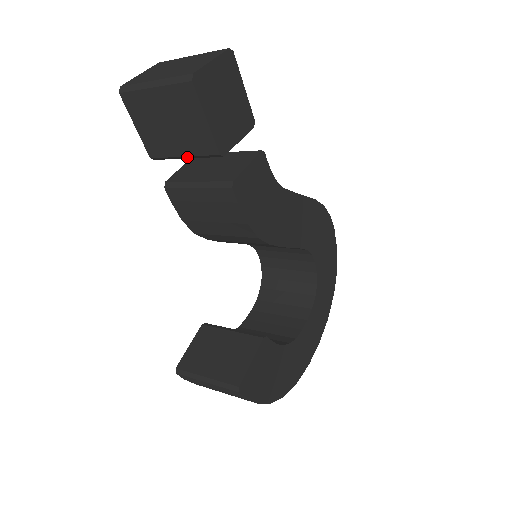
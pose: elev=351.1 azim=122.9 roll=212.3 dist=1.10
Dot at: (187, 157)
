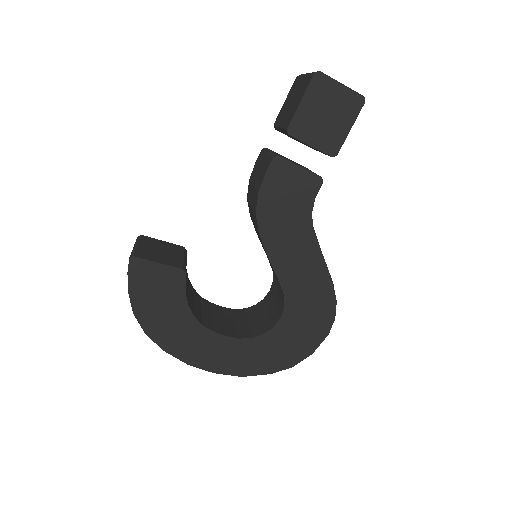
Dot at: (281, 129)
